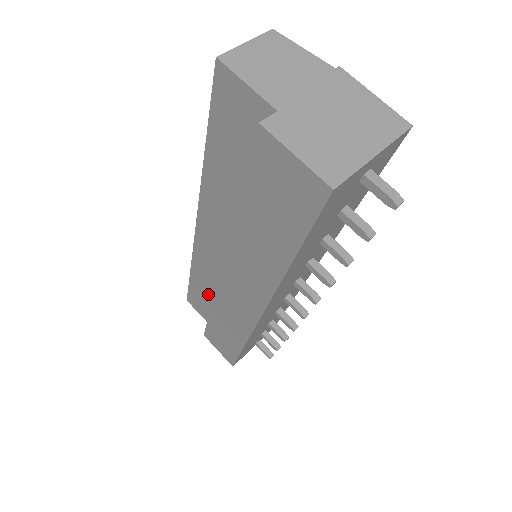
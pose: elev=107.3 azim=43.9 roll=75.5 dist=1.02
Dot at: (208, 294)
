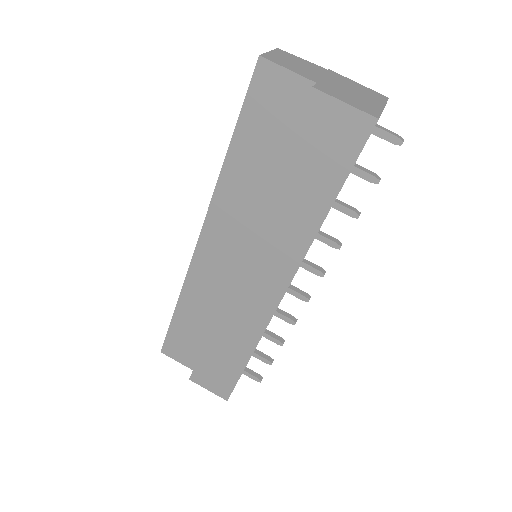
Dot at: (198, 323)
